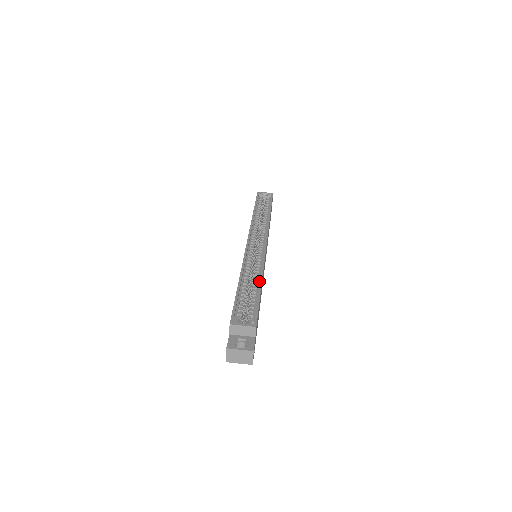
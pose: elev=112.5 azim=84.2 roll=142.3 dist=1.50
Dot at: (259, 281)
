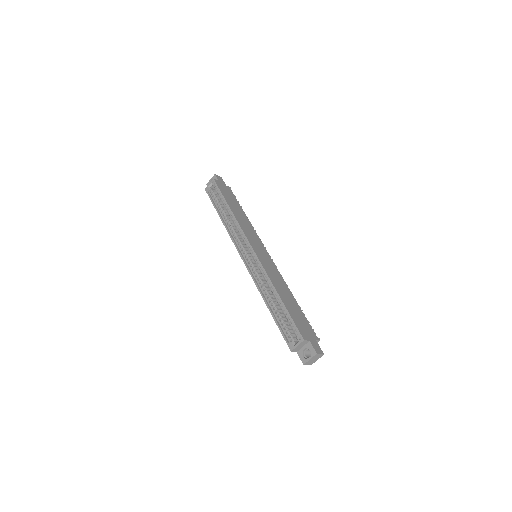
Dot at: (276, 293)
